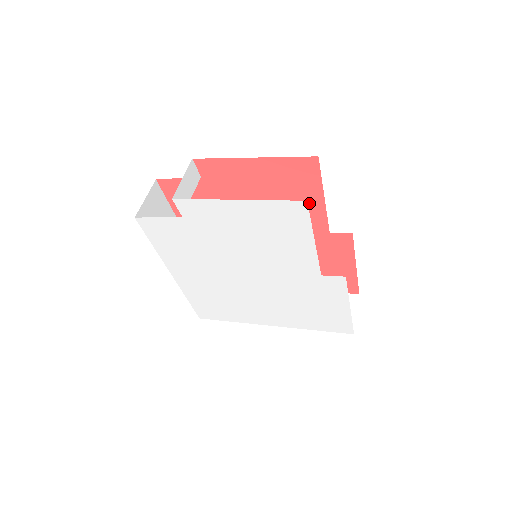
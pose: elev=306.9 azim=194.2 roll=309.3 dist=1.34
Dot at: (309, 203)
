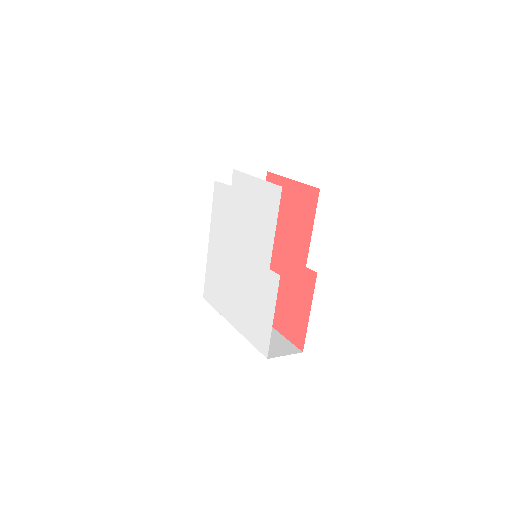
Dot at: (304, 231)
